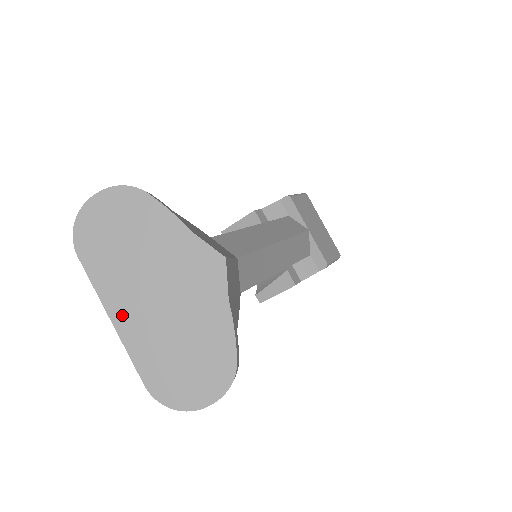
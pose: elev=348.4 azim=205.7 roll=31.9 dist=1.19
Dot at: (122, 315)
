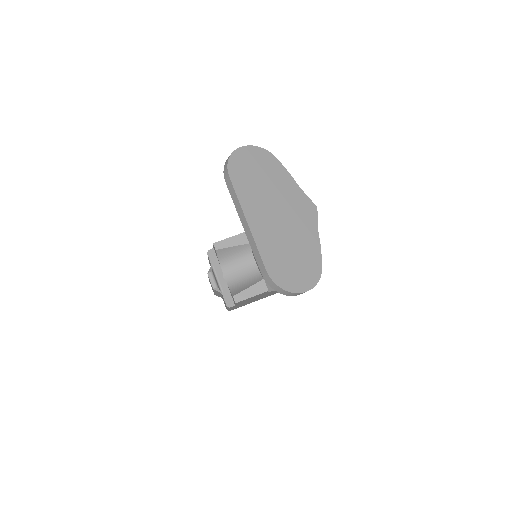
Dot at: (255, 221)
